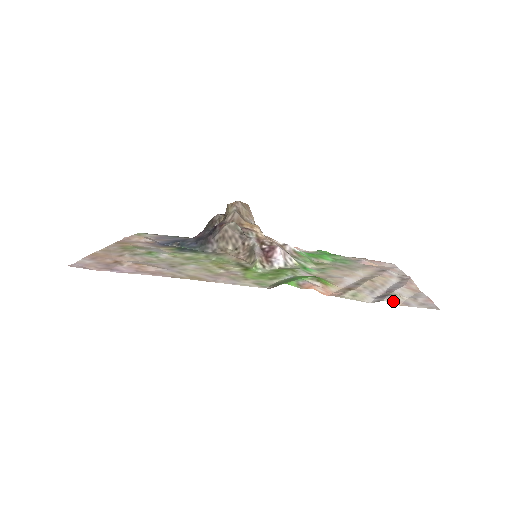
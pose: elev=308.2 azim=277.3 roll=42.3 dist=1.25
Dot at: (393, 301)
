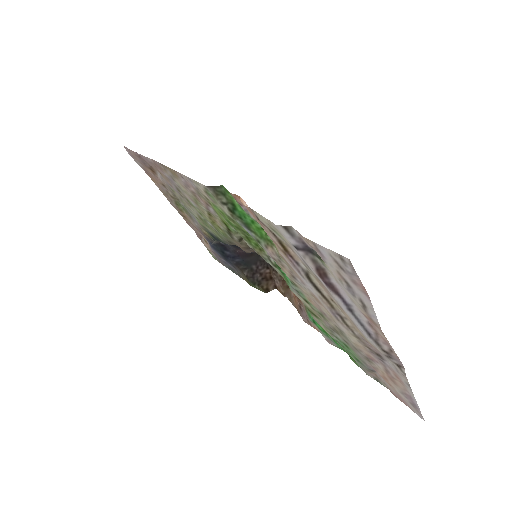
Dot at: (305, 239)
